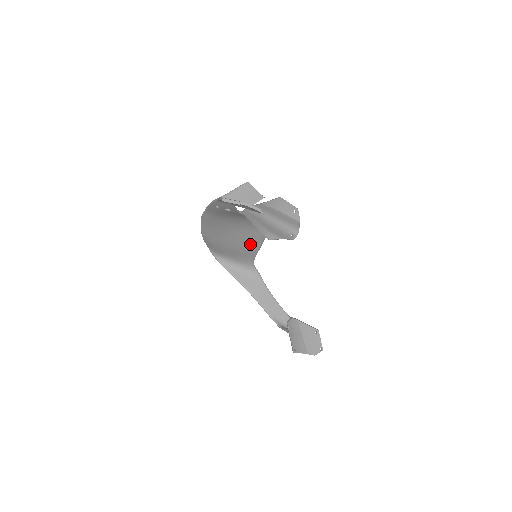
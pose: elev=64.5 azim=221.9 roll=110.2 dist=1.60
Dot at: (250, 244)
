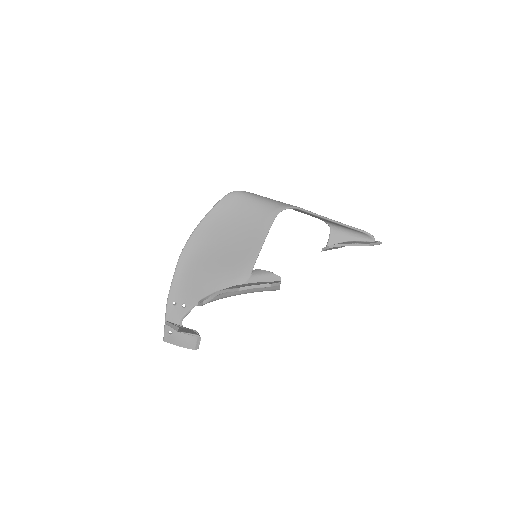
Dot at: (249, 245)
